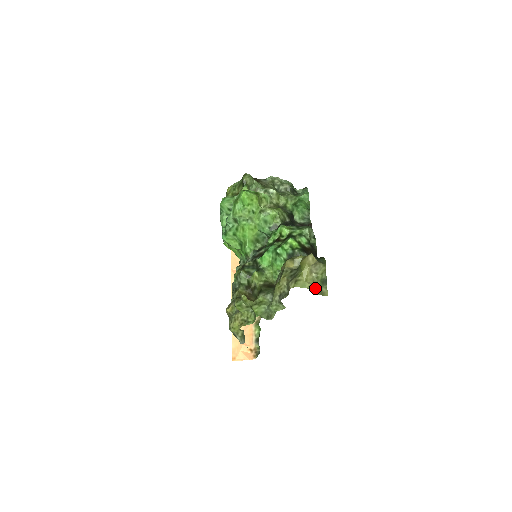
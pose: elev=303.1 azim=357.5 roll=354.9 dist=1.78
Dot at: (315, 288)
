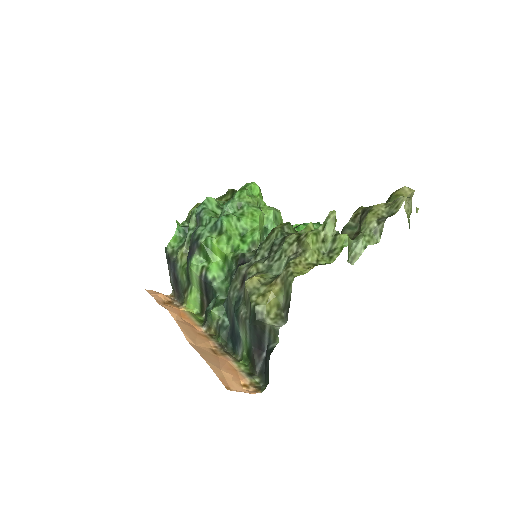
Dot at: occluded
